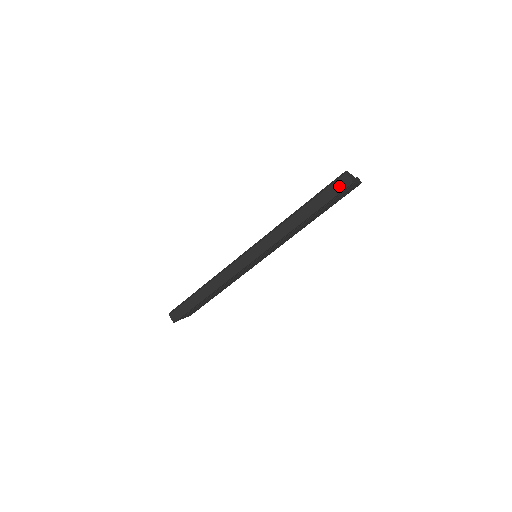
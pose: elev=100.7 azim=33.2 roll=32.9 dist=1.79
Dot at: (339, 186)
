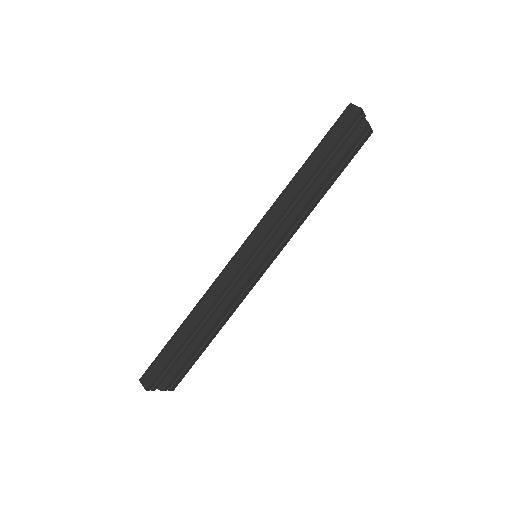
Dot at: (346, 119)
